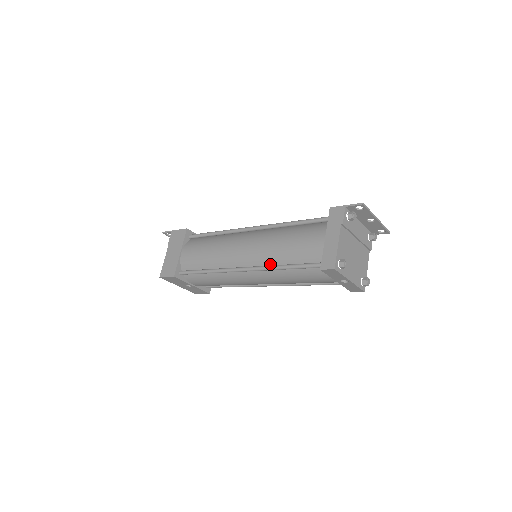
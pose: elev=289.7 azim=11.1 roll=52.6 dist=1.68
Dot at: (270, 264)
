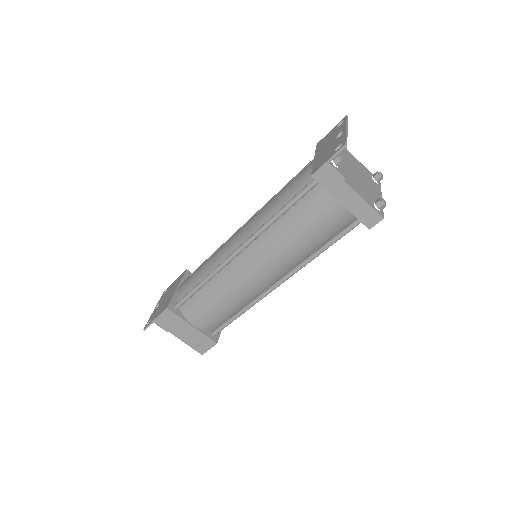
Dot at: (300, 260)
